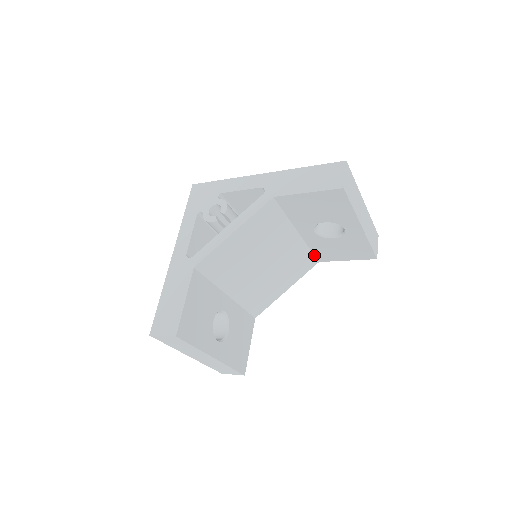
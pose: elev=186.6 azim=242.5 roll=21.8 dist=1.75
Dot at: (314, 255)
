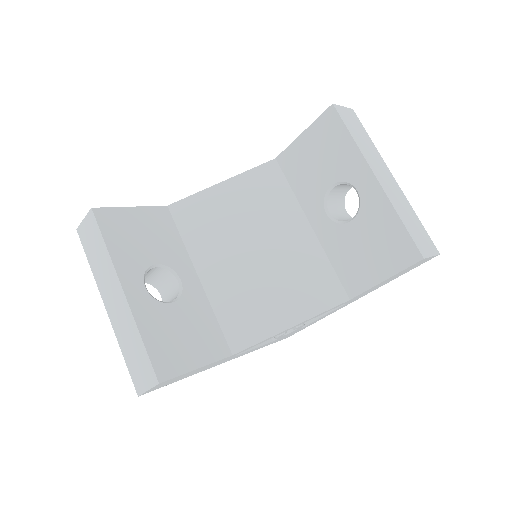
Dot at: (340, 281)
